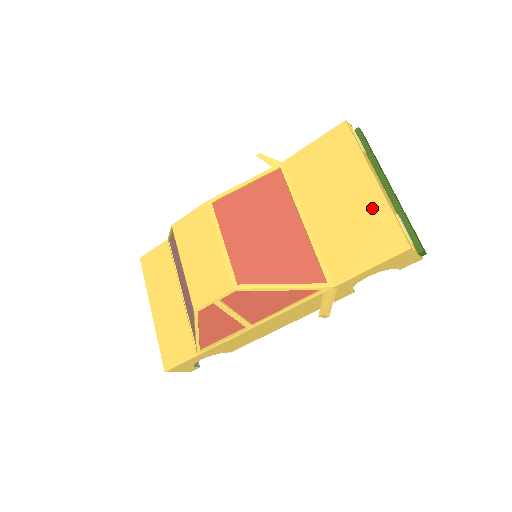
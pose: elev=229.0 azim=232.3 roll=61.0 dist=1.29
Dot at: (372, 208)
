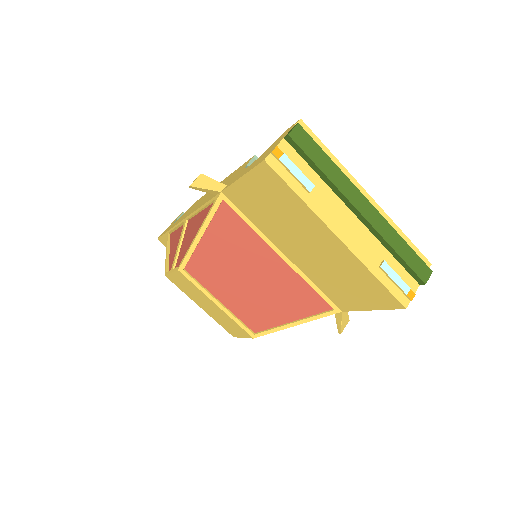
Dot at: (348, 265)
